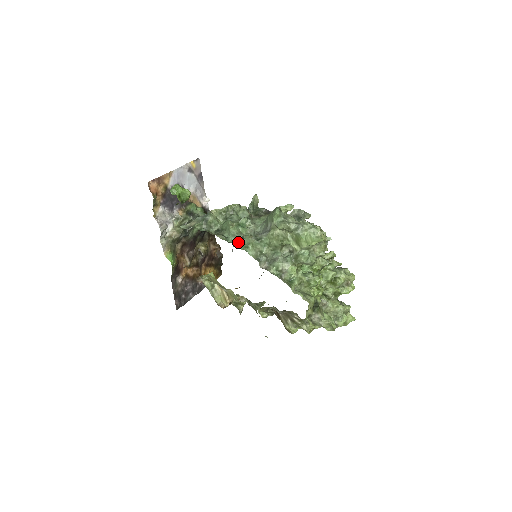
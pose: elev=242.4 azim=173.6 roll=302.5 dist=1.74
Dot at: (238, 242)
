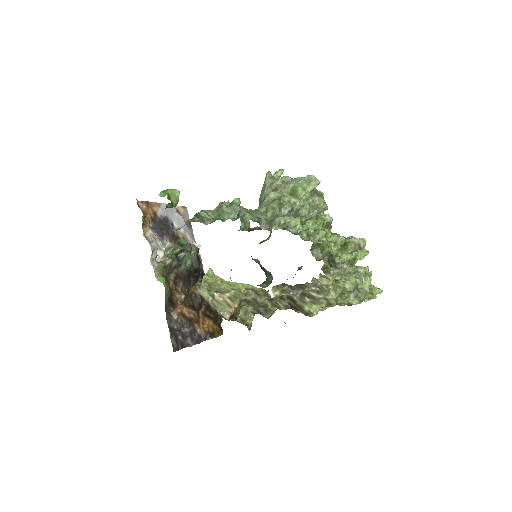
Dot at: (234, 220)
